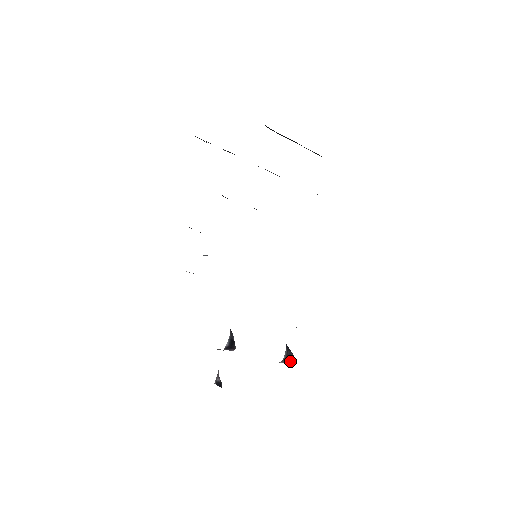
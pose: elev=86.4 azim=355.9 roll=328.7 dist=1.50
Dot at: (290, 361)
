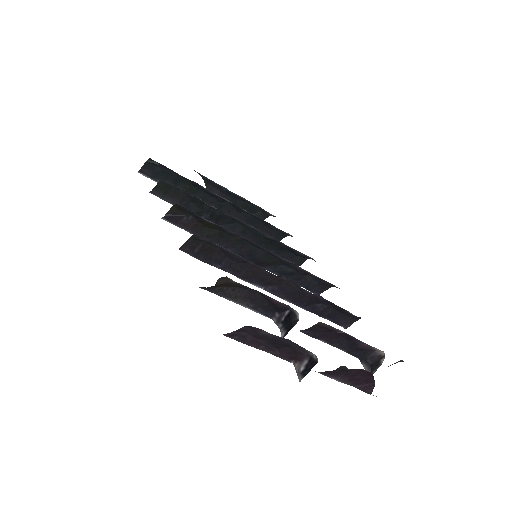
Dot at: (380, 363)
